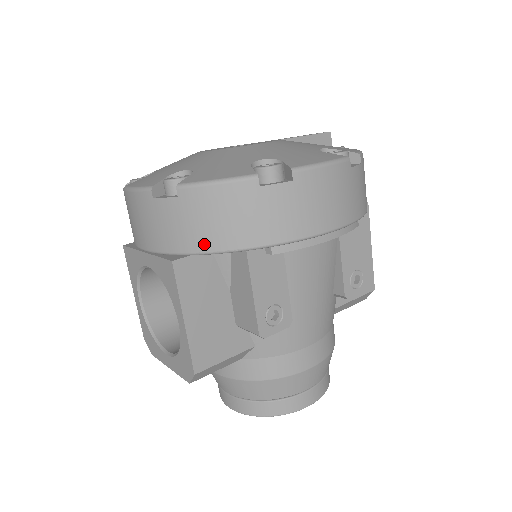
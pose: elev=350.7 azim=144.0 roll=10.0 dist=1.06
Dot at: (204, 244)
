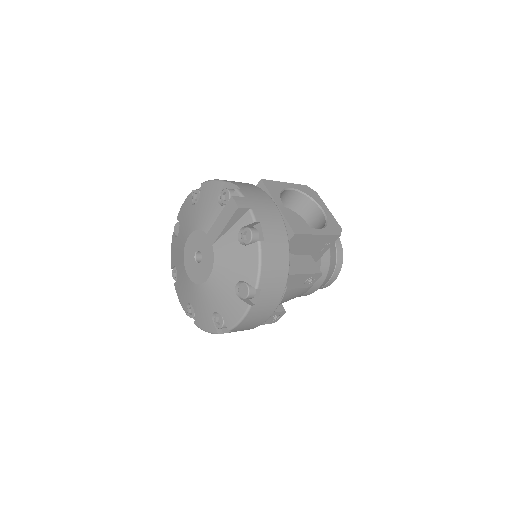
Dot at: occluded
